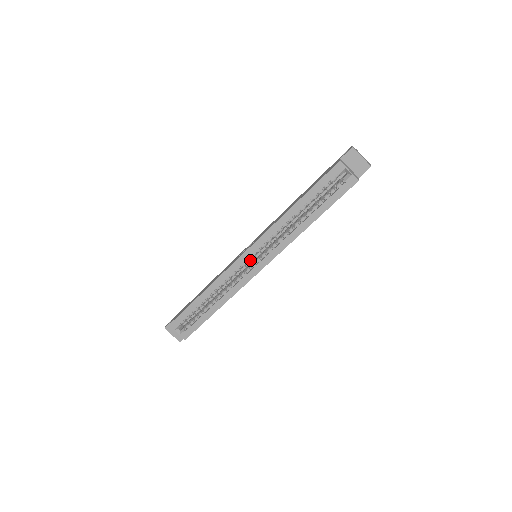
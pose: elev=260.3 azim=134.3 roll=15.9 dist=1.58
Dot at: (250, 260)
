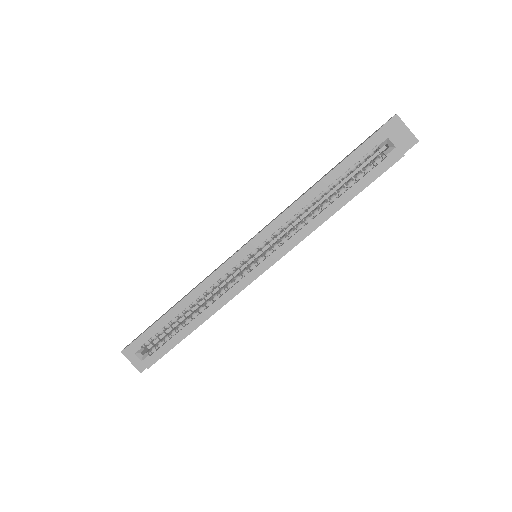
Dot at: (249, 259)
